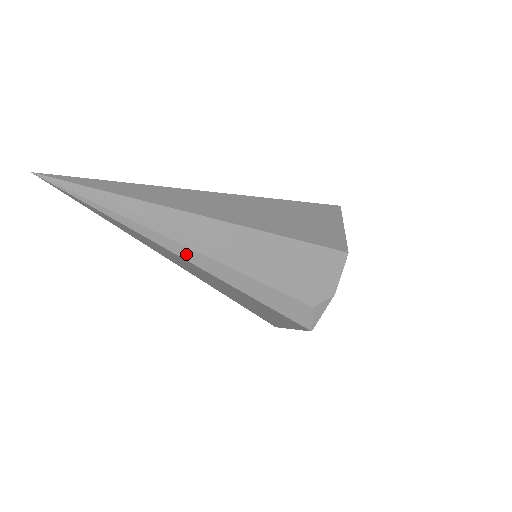
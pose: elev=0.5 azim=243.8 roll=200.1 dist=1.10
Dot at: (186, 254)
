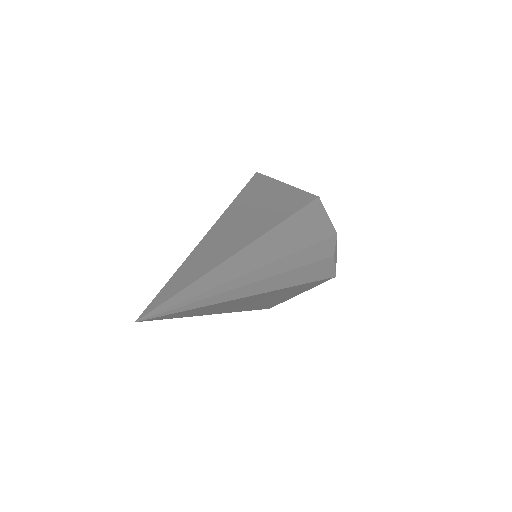
Dot at: (260, 288)
